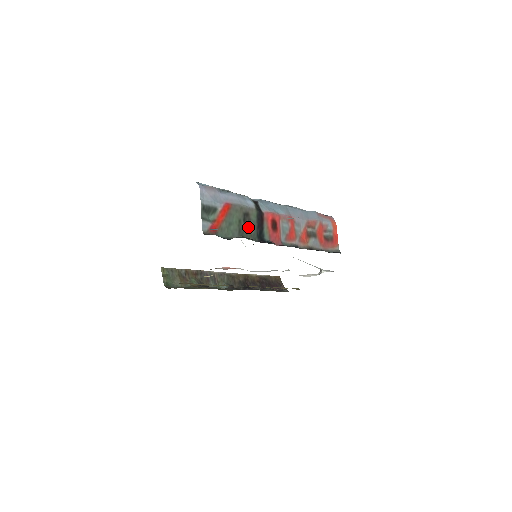
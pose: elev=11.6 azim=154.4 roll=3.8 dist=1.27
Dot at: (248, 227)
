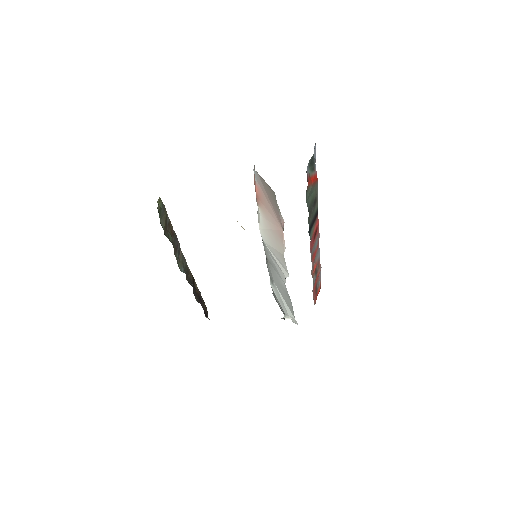
Dot at: (312, 212)
